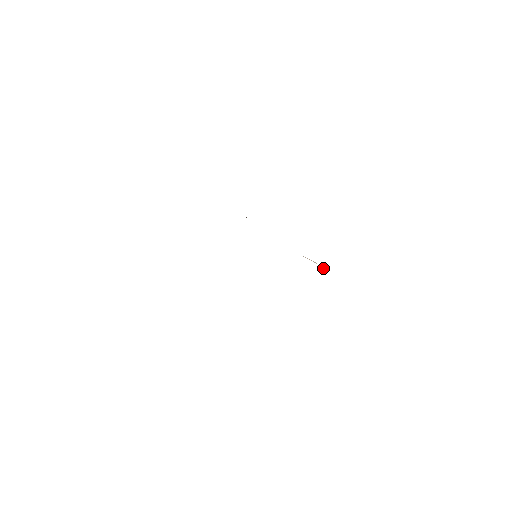
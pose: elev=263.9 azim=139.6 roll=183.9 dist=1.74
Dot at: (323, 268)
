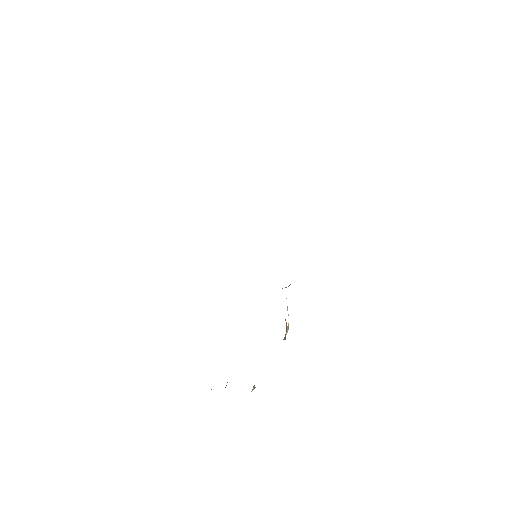
Dot at: (288, 327)
